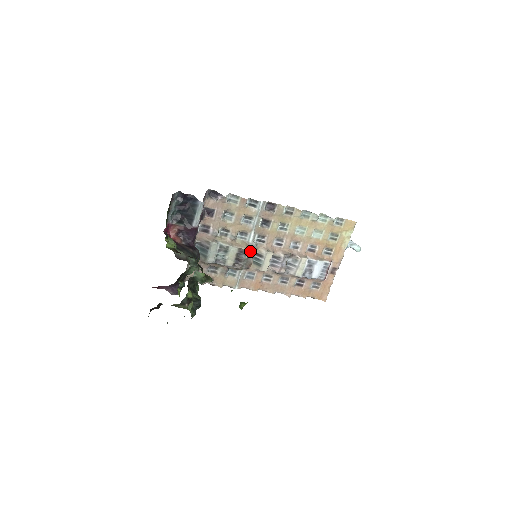
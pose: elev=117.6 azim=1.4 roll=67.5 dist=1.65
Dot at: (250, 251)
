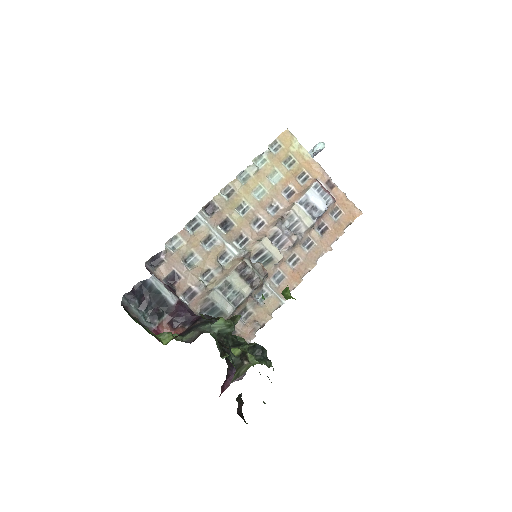
Dot at: (247, 260)
